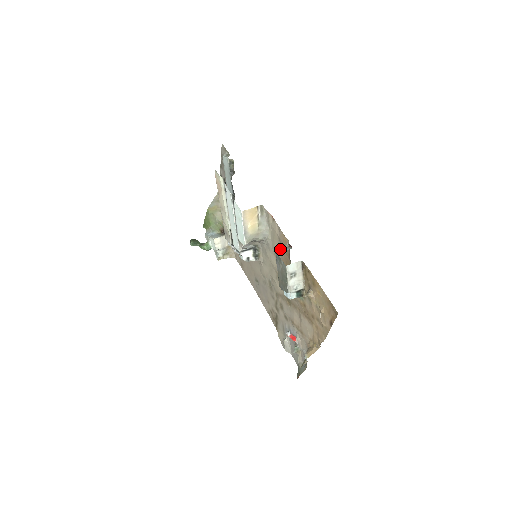
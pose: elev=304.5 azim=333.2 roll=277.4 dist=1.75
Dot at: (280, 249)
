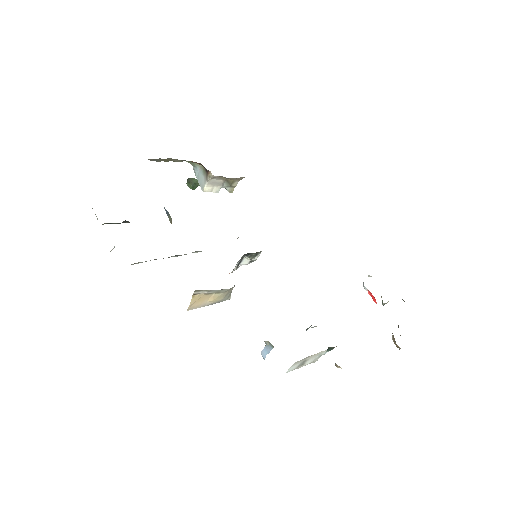
Dot at: occluded
